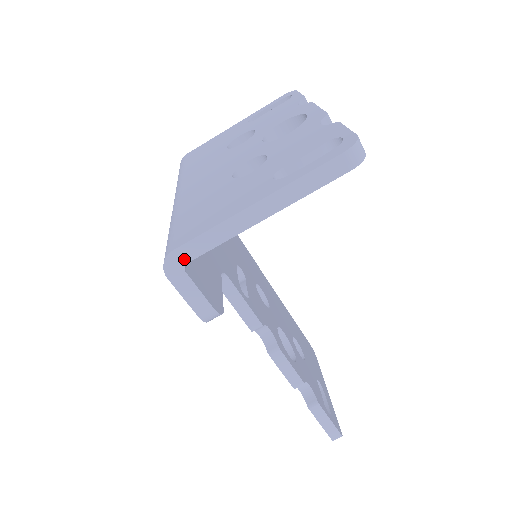
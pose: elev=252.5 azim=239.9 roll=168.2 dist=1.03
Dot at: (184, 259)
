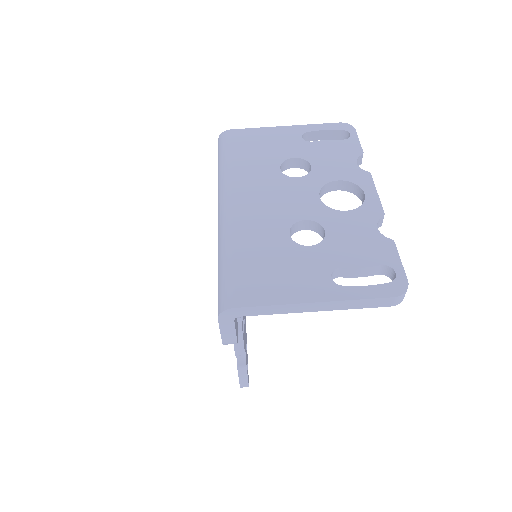
Dot at: (239, 314)
